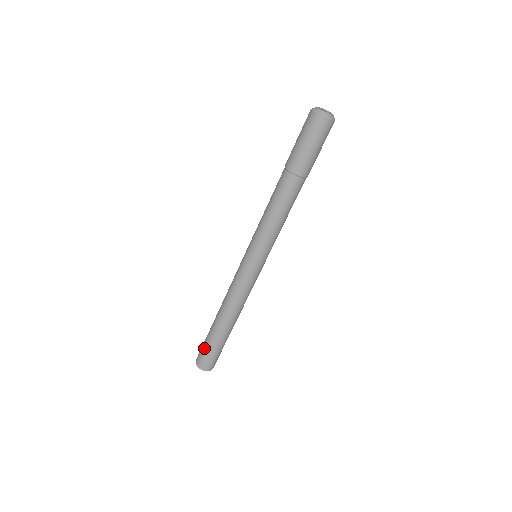
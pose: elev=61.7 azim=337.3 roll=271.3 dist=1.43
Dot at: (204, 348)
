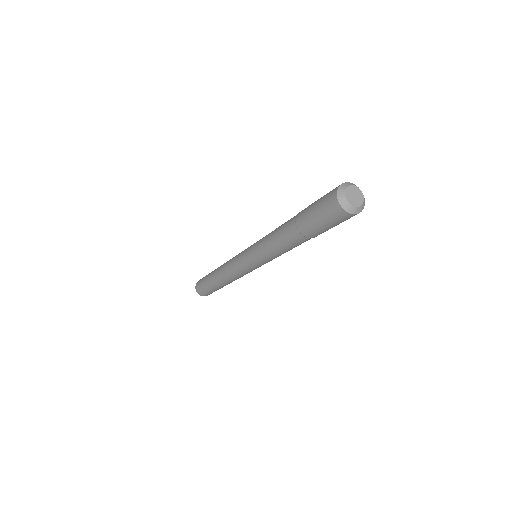
Dot at: (202, 284)
